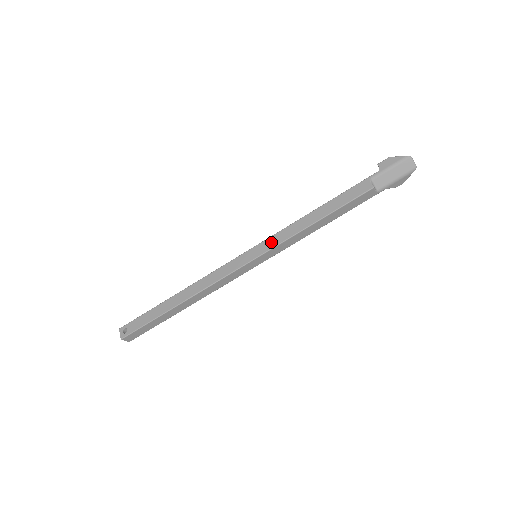
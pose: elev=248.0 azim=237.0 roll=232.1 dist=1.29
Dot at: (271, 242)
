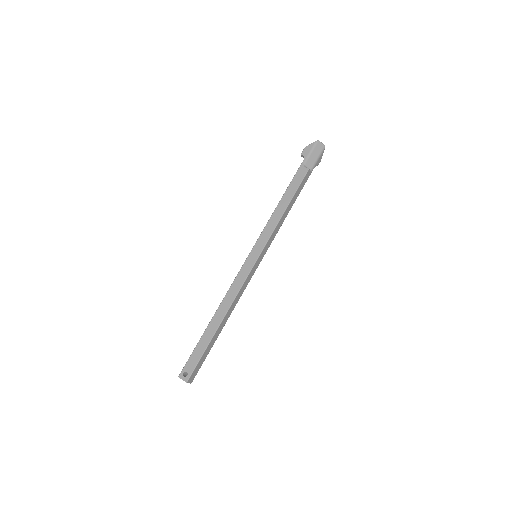
Dot at: (263, 239)
